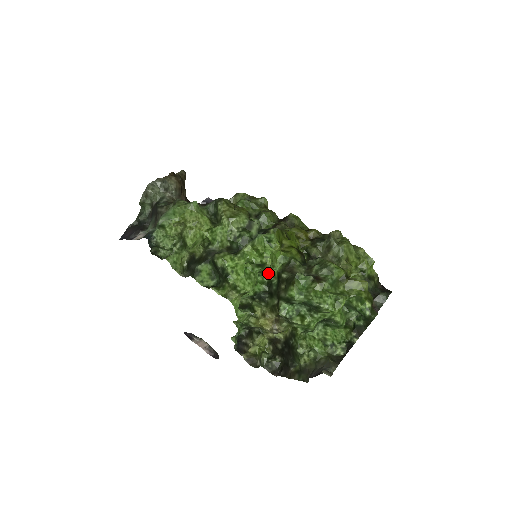
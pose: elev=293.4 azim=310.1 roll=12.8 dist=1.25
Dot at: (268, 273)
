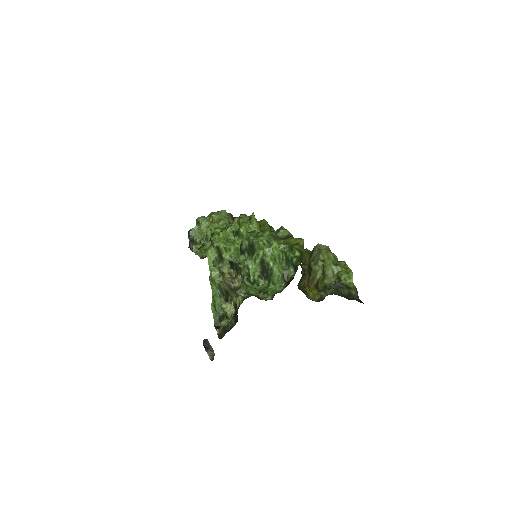
Dot at: occluded
